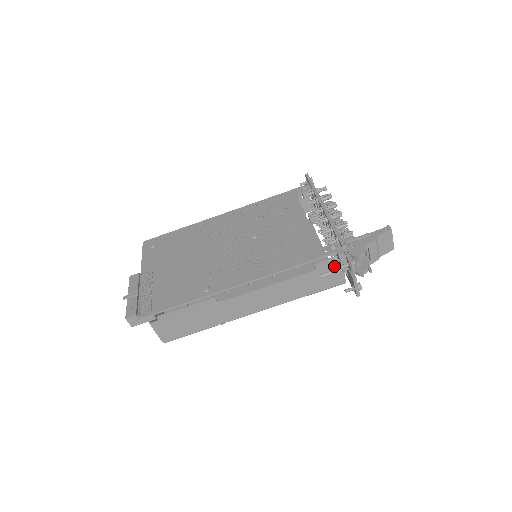
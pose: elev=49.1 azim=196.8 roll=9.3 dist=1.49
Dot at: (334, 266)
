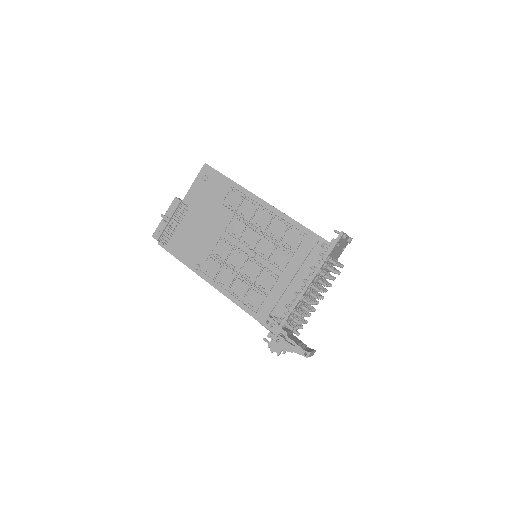
Dot at: occluded
